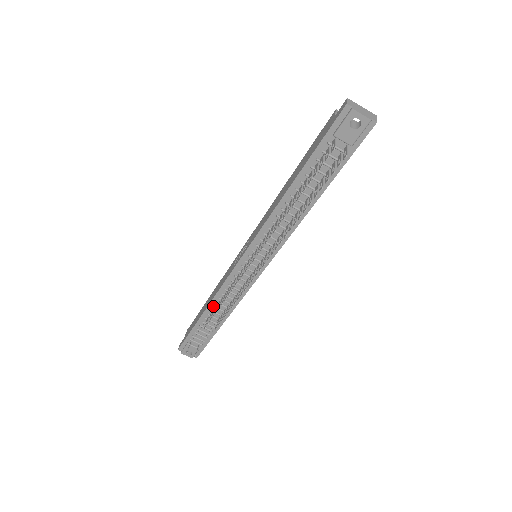
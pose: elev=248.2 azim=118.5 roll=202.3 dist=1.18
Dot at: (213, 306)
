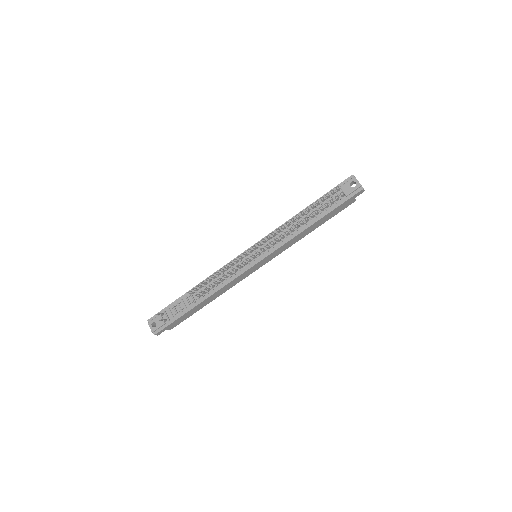
Dot at: occluded
